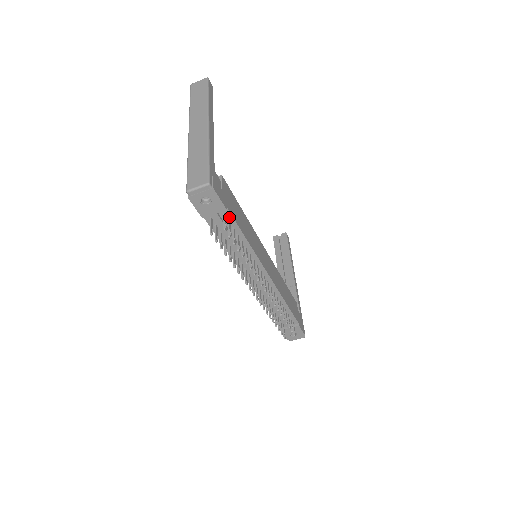
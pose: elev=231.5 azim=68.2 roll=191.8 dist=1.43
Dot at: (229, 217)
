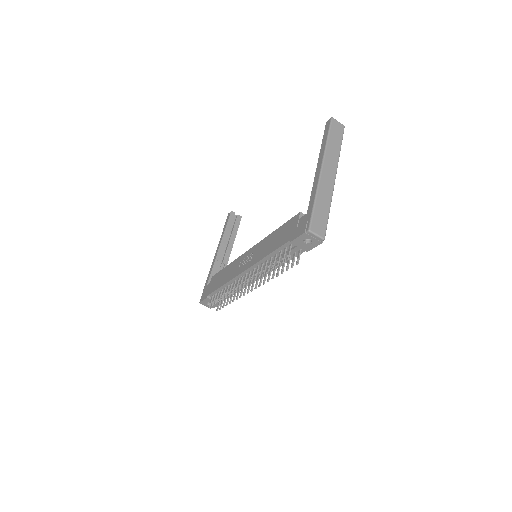
Dot at: occluded
